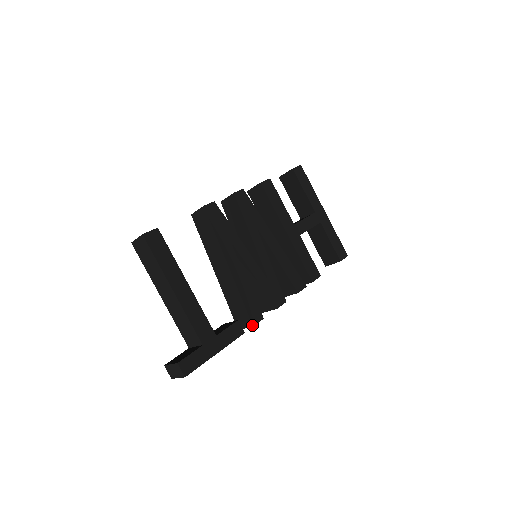
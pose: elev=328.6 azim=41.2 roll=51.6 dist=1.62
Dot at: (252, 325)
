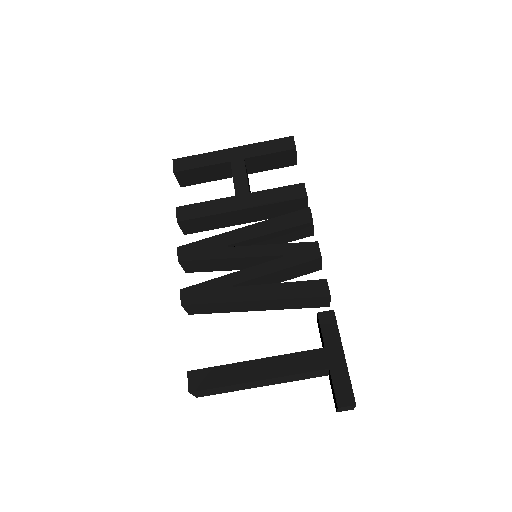
Dot at: (329, 297)
